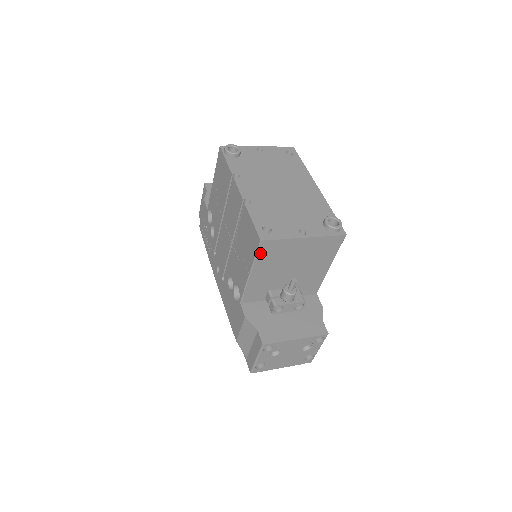
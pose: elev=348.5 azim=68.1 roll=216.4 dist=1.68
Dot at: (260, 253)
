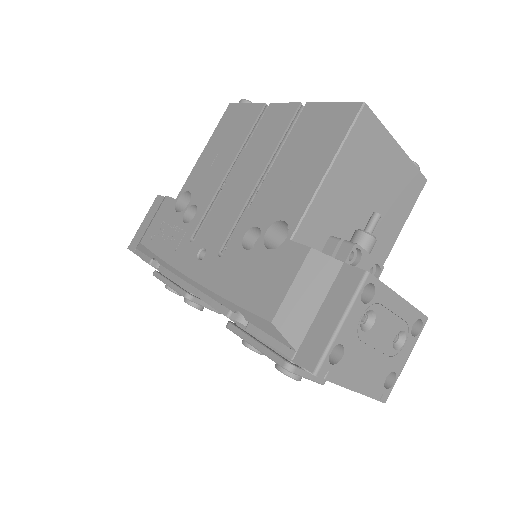
Dot at: (354, 130)
